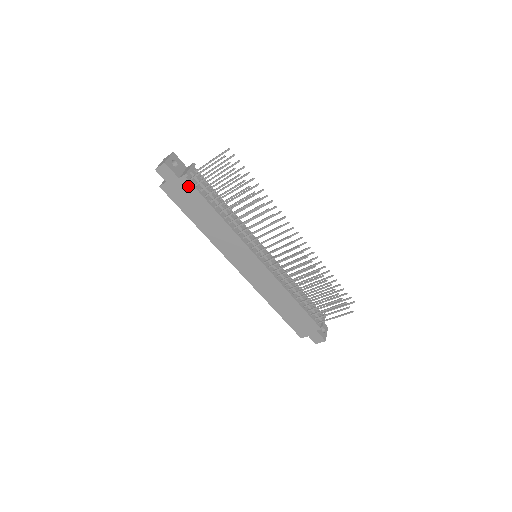
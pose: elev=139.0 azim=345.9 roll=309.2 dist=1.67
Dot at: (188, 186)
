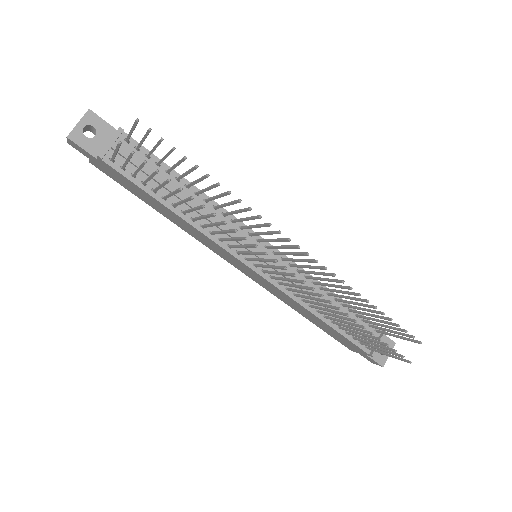
Dot at: (113, 170)
